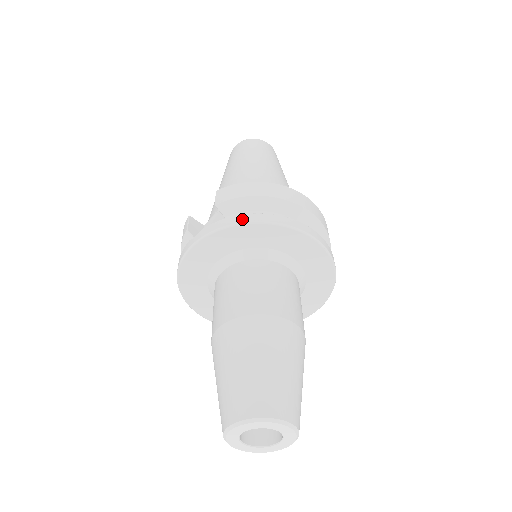
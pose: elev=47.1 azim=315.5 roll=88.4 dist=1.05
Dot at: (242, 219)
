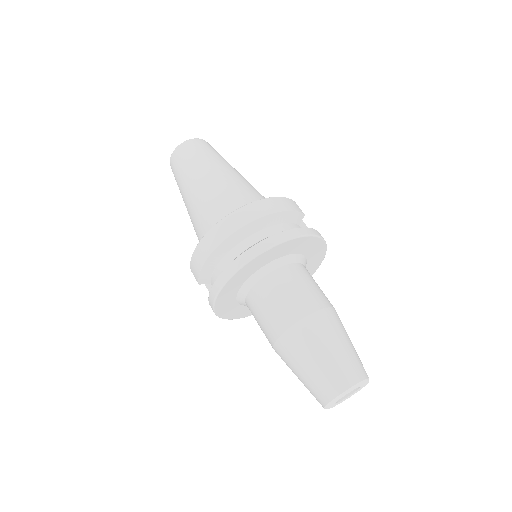
Dot at: (213, 295)
